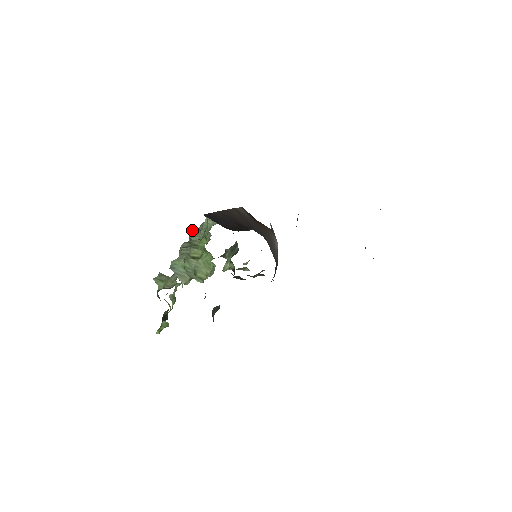
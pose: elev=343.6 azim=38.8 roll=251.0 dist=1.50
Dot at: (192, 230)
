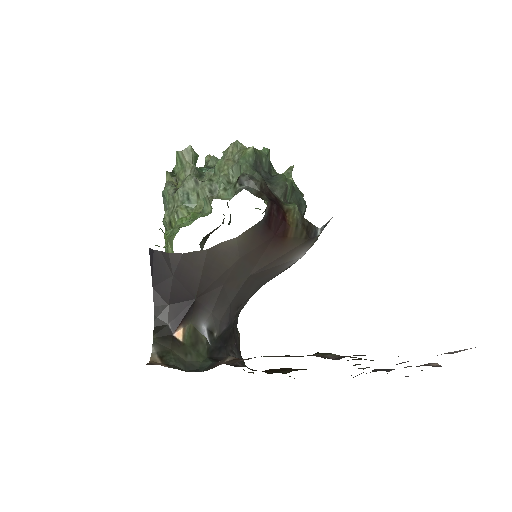
Dot at: (236, 142)
